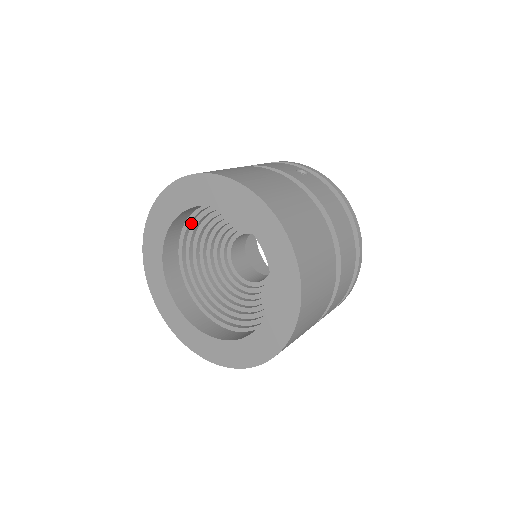
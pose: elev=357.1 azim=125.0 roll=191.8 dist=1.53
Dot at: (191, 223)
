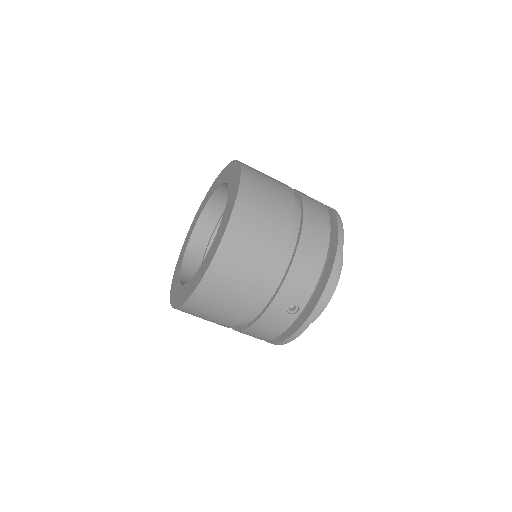
Dot at: (216, 232)
